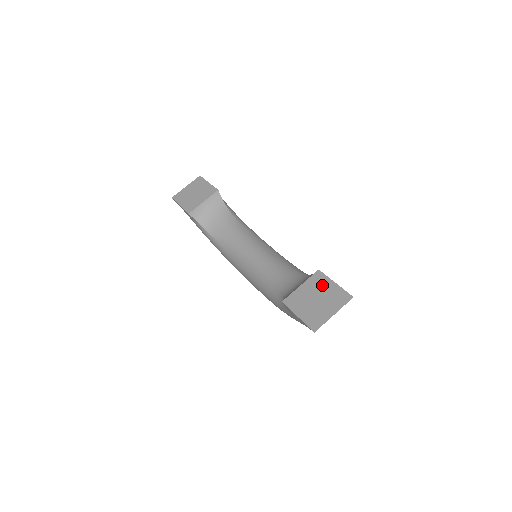
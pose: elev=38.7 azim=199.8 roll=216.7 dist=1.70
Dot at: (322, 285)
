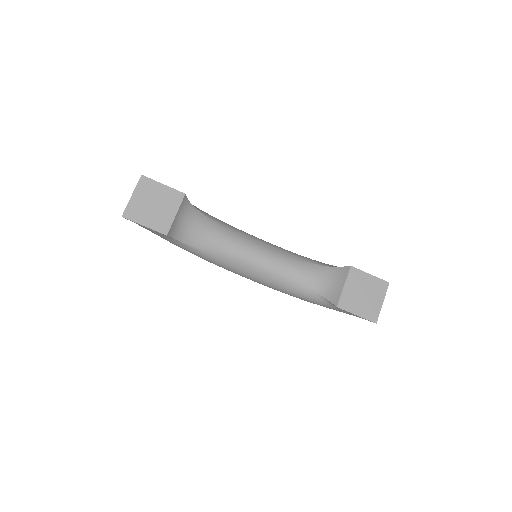
Dot at: (361, 280)
